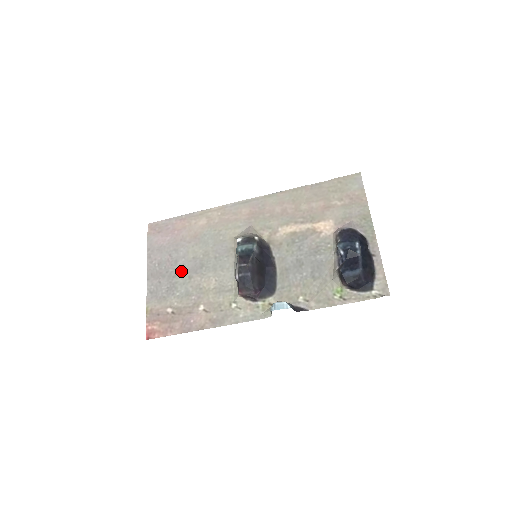
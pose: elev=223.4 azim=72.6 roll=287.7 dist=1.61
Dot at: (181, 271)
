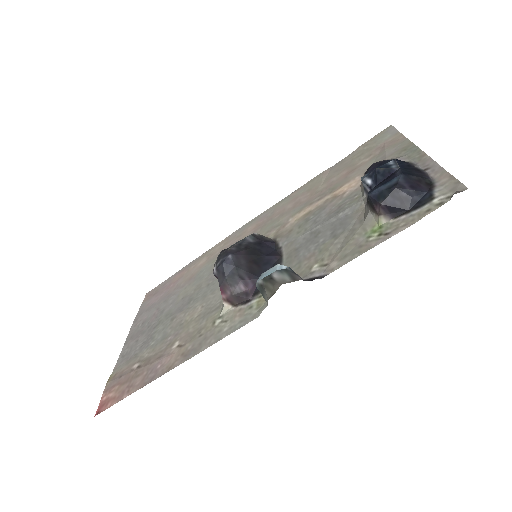
Dot at: (164, 318)
